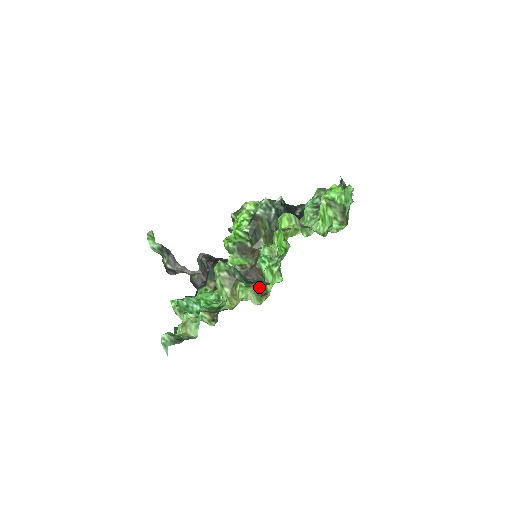
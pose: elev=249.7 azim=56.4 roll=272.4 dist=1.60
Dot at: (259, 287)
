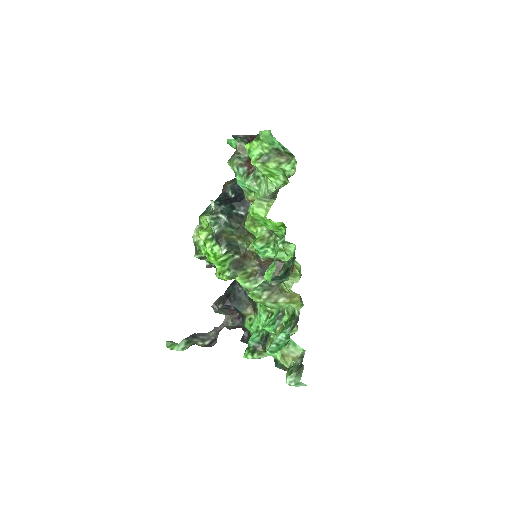
Dot at: occluded
